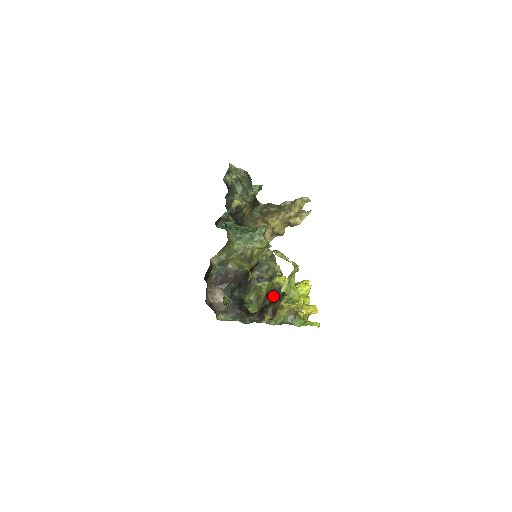
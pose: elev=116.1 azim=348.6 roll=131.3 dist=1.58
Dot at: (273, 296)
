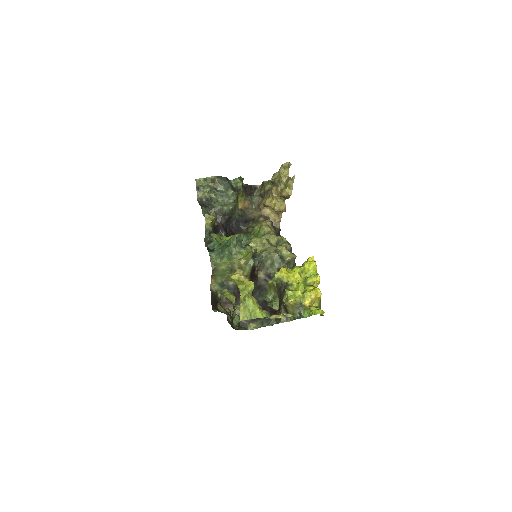
Dot at: (279, 293)
